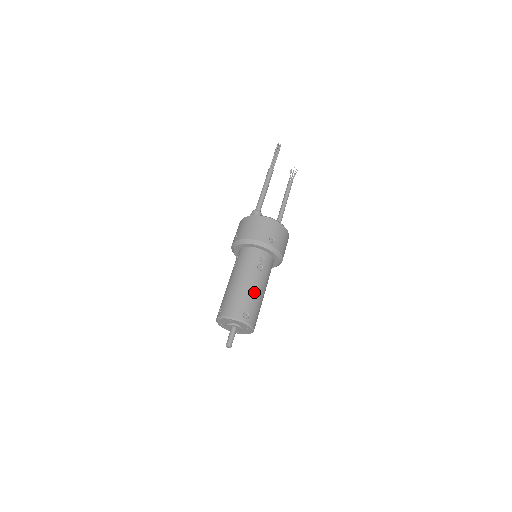
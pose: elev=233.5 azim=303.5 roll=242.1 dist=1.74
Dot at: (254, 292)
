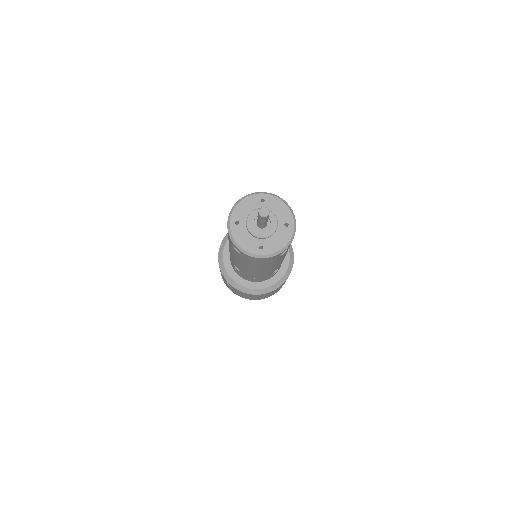
Dot at: occluded
